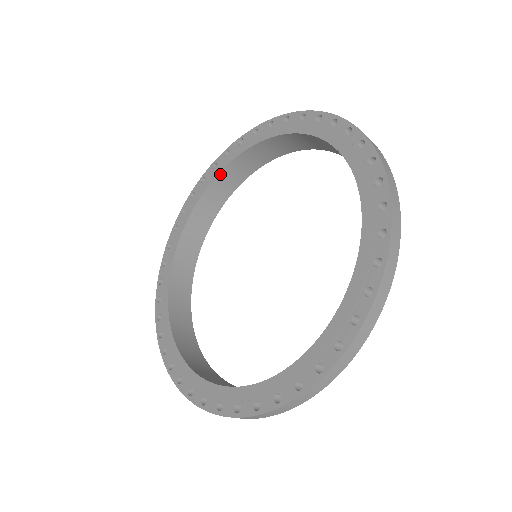
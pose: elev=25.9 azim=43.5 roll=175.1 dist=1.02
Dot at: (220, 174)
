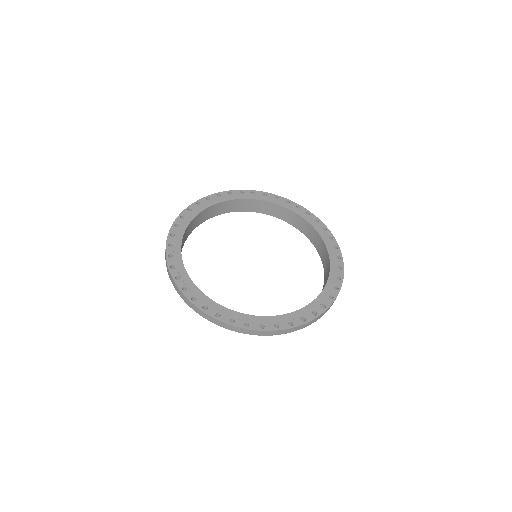
Dot at: (244, 199)
